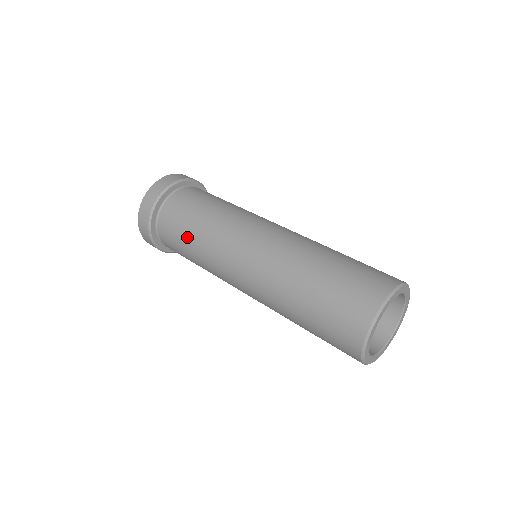
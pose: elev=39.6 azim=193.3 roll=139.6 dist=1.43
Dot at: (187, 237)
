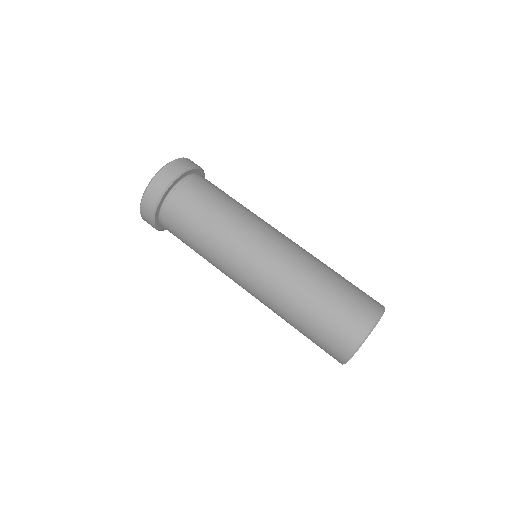
Dot at: (192, 245)
